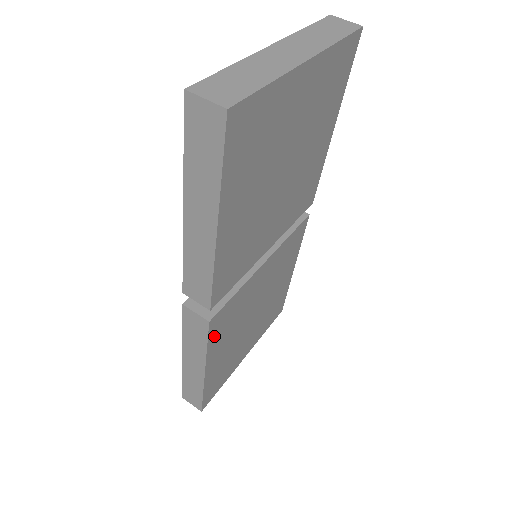
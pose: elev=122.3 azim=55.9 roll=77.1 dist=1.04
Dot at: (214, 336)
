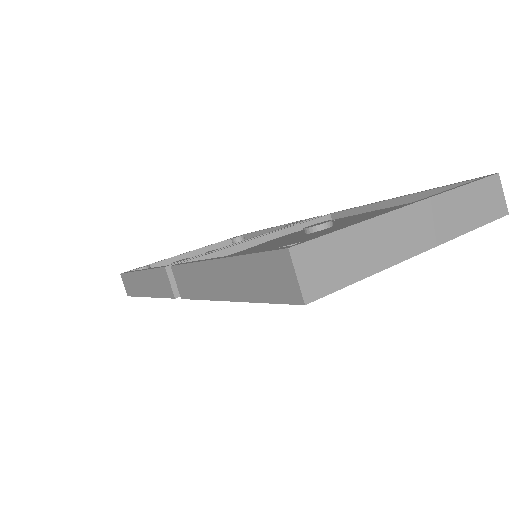
Dot at: occluded
